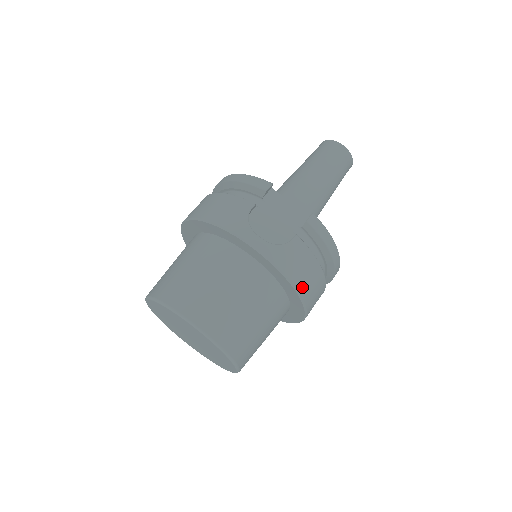
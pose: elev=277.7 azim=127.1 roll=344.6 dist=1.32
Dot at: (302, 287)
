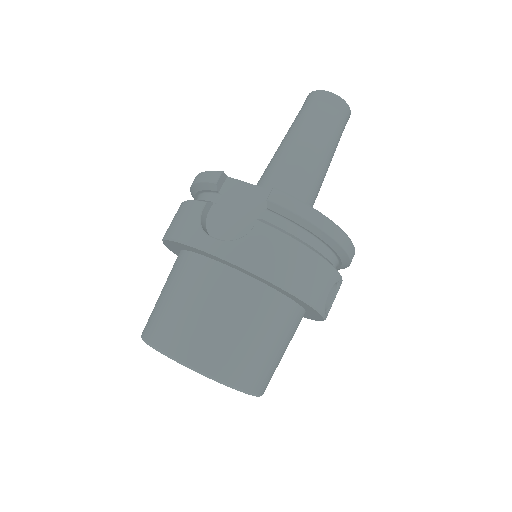
Dot at: (286, 279)
